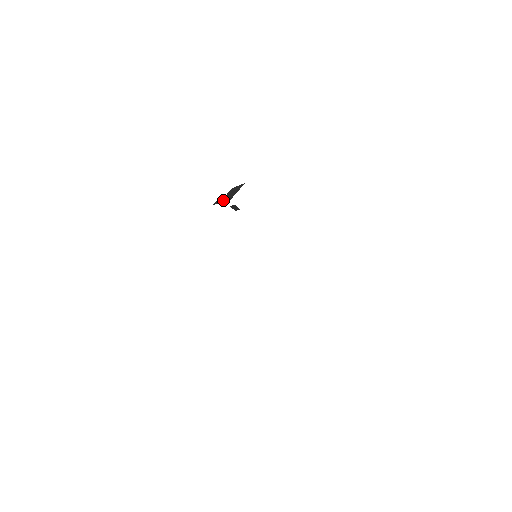
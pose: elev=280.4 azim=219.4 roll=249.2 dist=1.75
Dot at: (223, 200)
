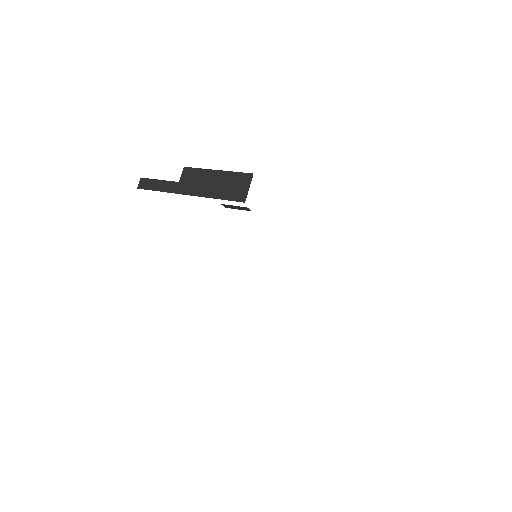
Dot at: (194, 192)
